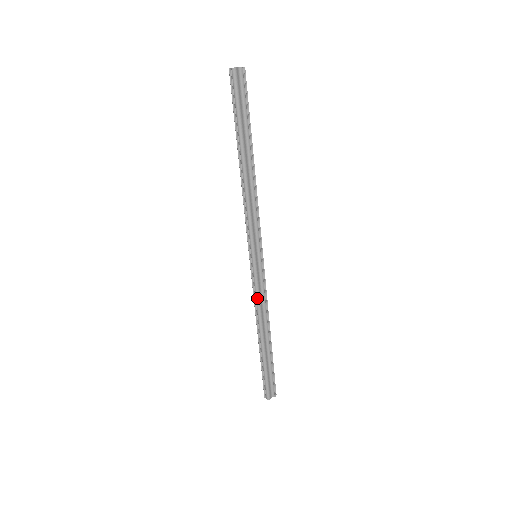
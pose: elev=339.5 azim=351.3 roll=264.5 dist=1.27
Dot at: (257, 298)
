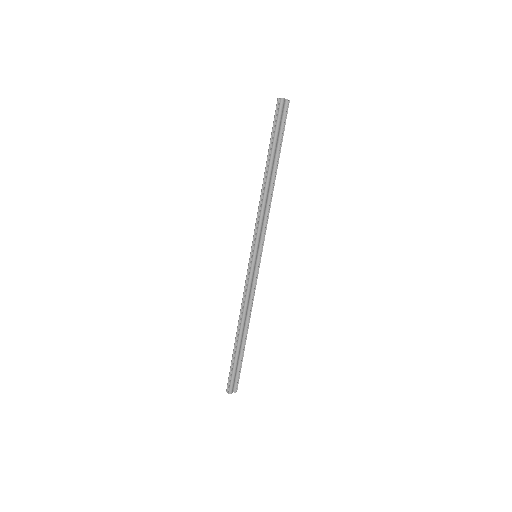
Dot at: (247, 294)
